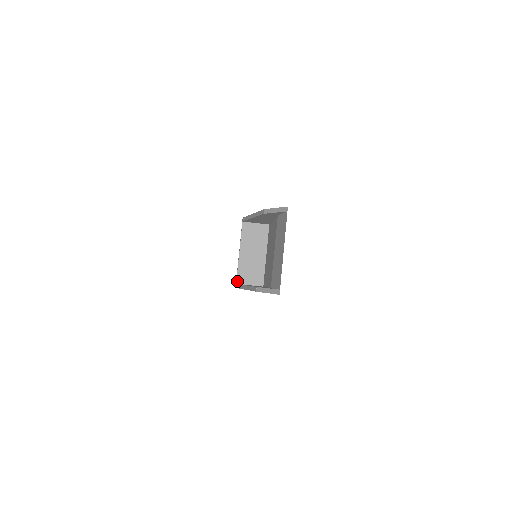
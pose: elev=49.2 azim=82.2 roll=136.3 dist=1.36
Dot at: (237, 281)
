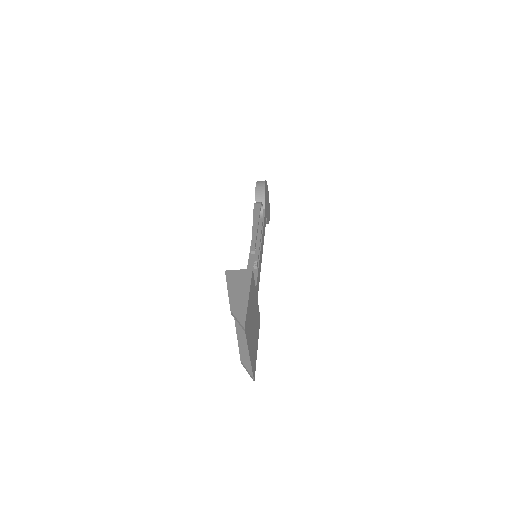
Dot at: occluded
